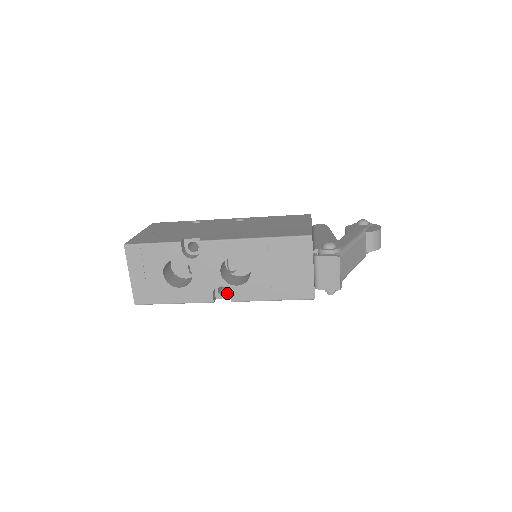
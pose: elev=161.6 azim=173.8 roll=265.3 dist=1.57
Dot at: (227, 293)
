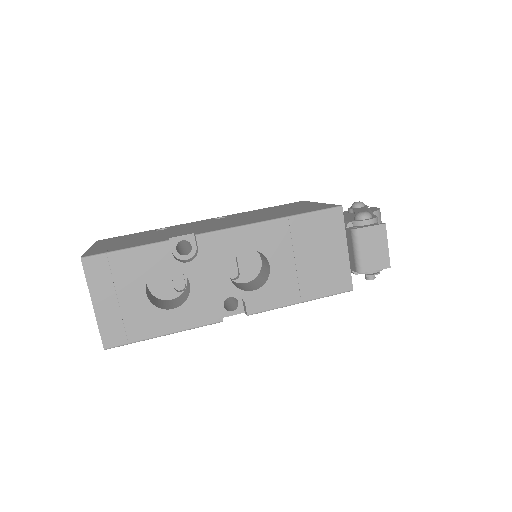
Dot at: (235, 307)
